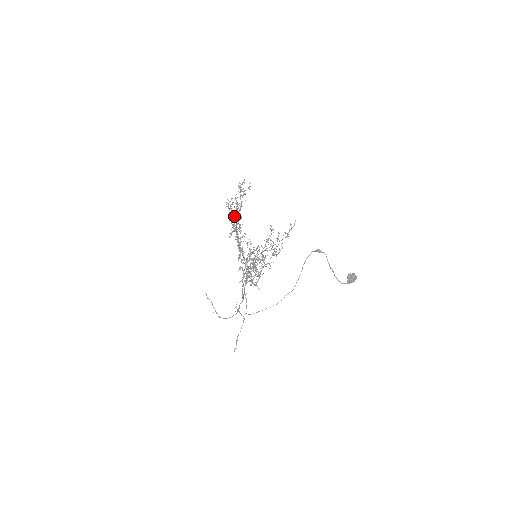
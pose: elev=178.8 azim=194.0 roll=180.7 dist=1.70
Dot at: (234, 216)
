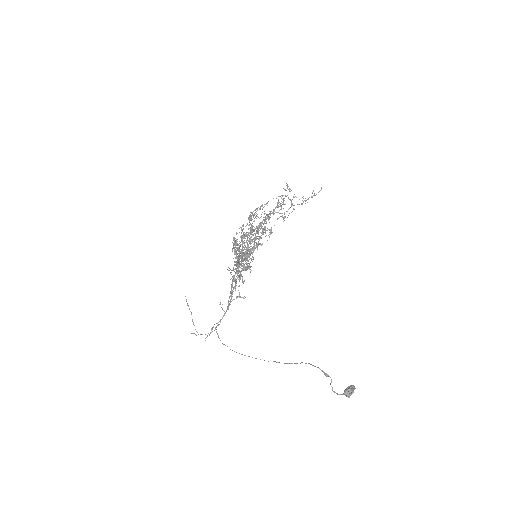
Dot at: occluded
